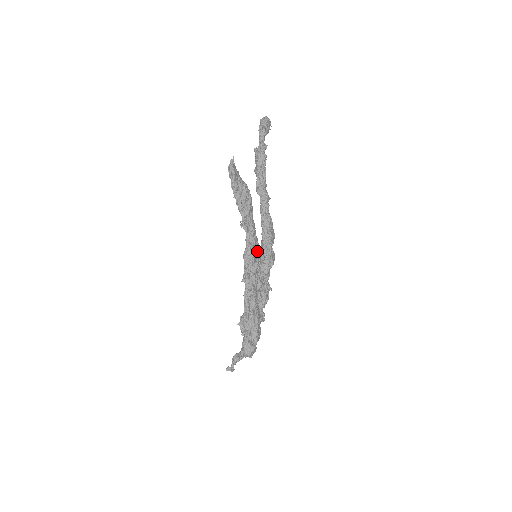
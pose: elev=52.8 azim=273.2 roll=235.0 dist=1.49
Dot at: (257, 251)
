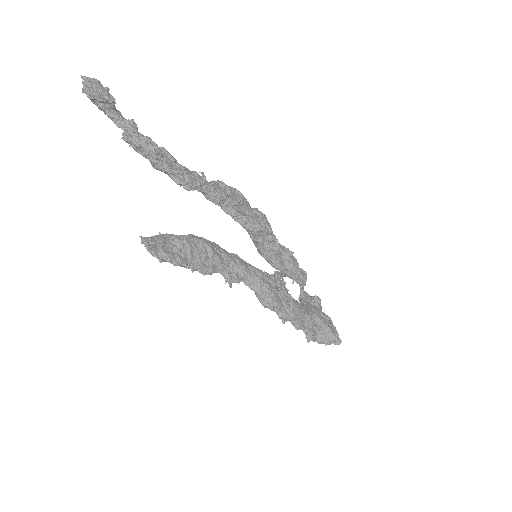
Dot at: (268, 281)
